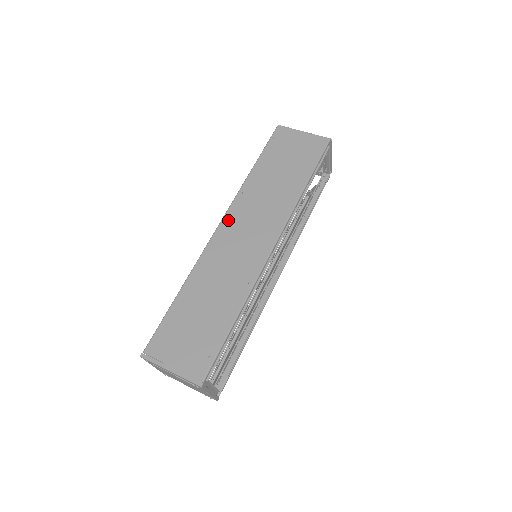
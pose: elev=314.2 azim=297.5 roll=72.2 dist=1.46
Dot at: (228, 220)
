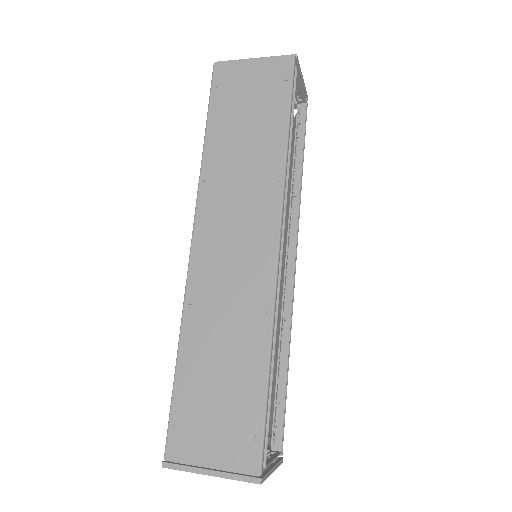
Dot at: (201, 229)
